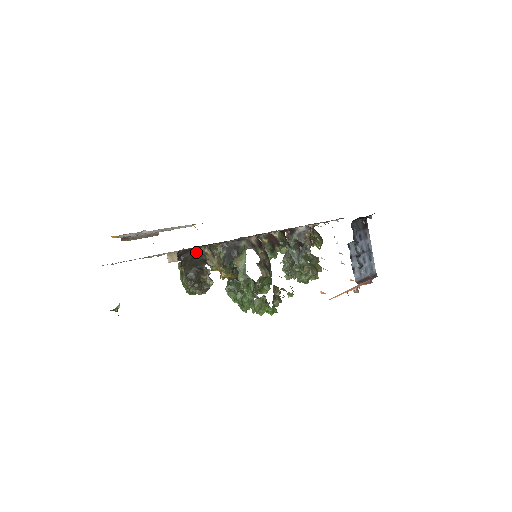
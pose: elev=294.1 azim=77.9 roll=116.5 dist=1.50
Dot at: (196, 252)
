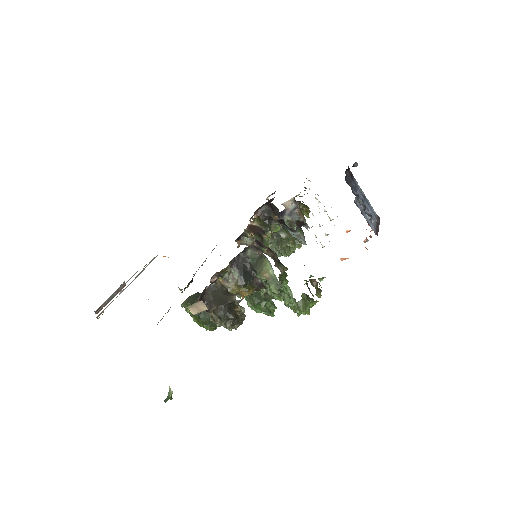
Dot at: (213, 288)
